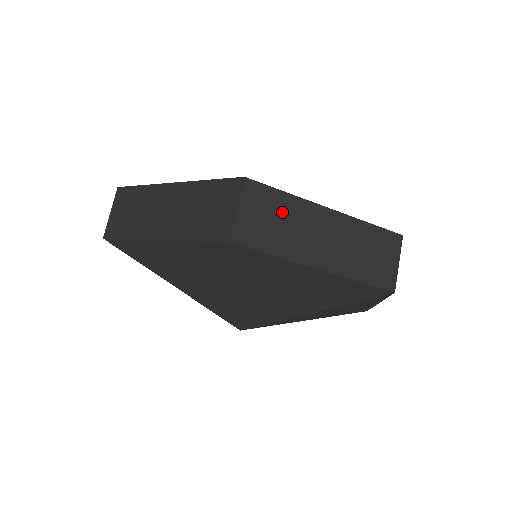
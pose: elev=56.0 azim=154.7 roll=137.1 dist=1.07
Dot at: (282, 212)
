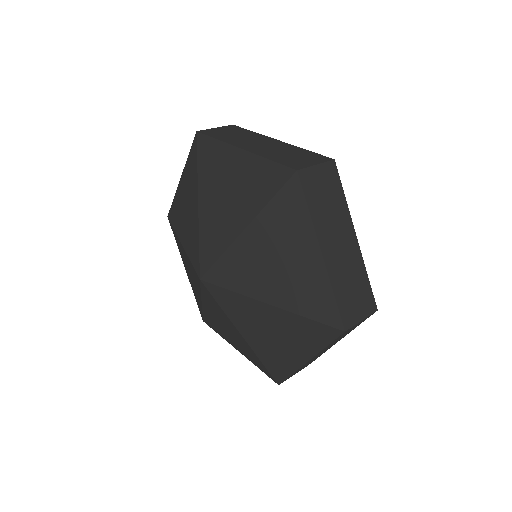
Dot at: (334, 200)
